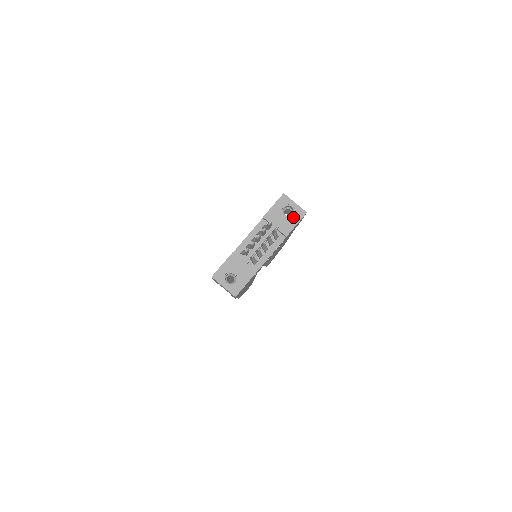
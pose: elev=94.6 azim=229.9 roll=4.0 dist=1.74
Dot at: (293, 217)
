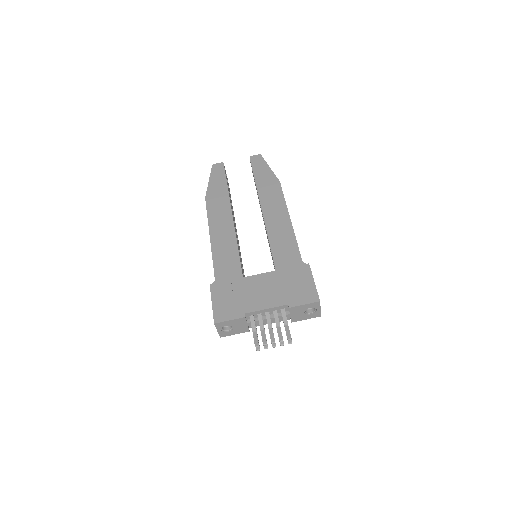
Dot at: (309, 315)
